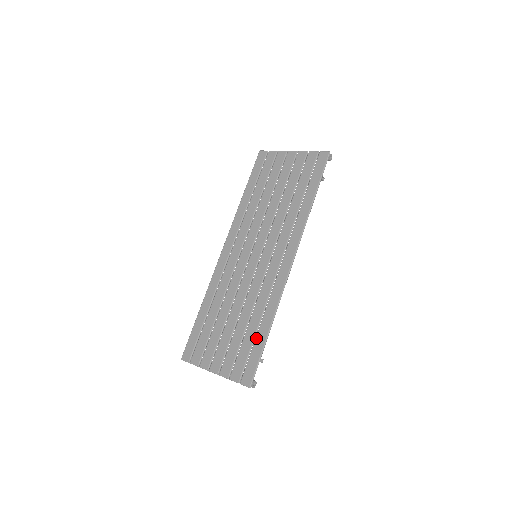
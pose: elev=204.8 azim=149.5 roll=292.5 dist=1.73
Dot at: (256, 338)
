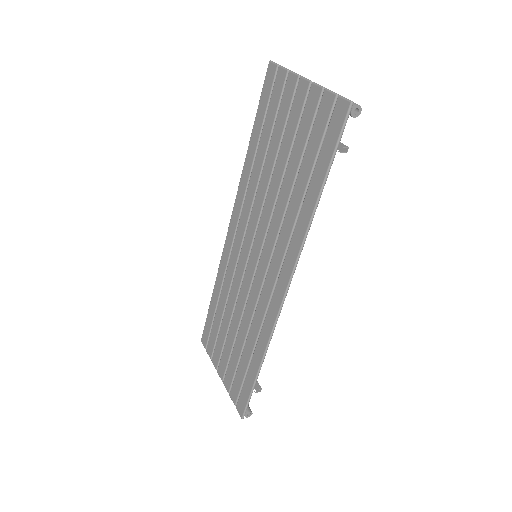
Dot at: (248, 369)
